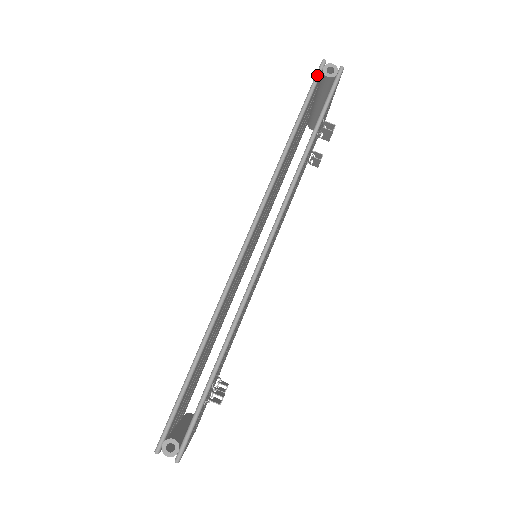
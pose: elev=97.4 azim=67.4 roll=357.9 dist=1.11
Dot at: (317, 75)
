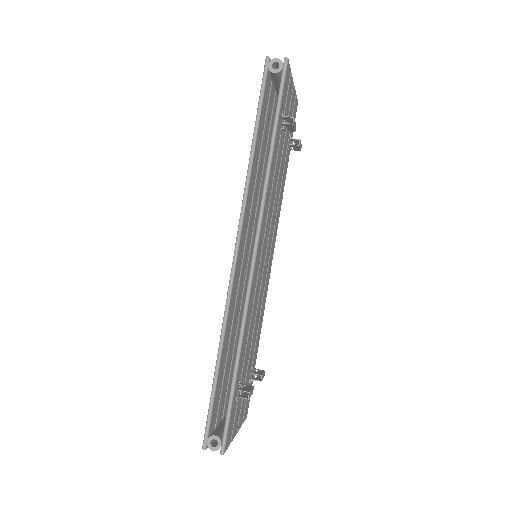
Dot at: (264, 74)
